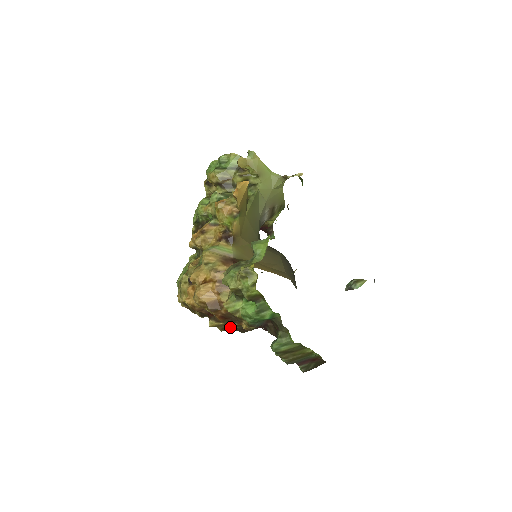
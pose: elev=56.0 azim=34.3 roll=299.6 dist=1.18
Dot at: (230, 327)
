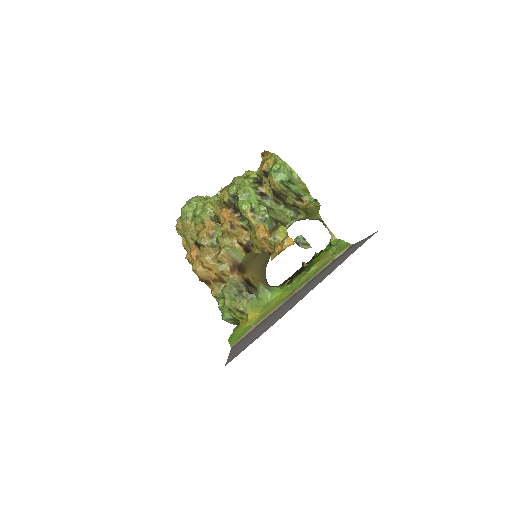
Dot at: occluded
